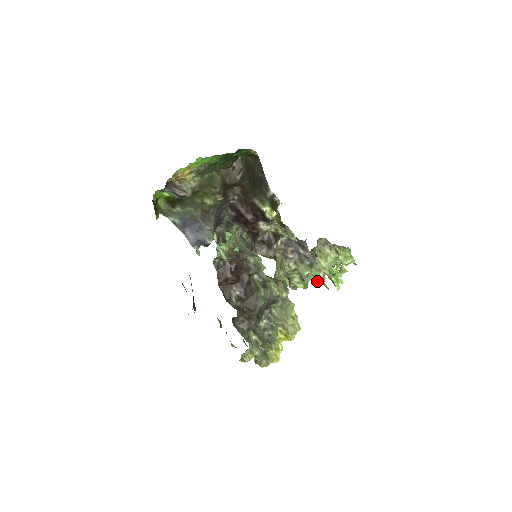
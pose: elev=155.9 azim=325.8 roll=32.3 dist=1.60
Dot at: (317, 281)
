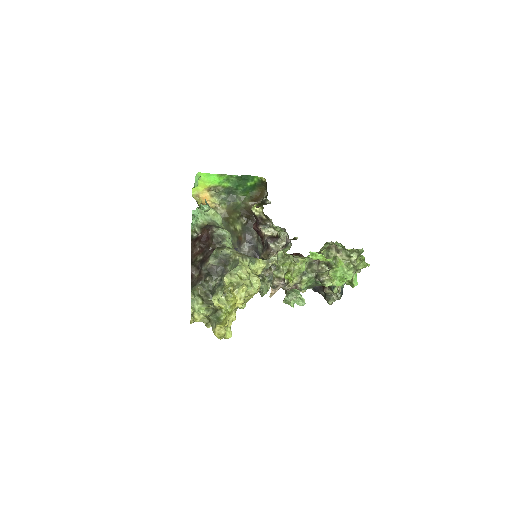
Dot at: (291, 260)
